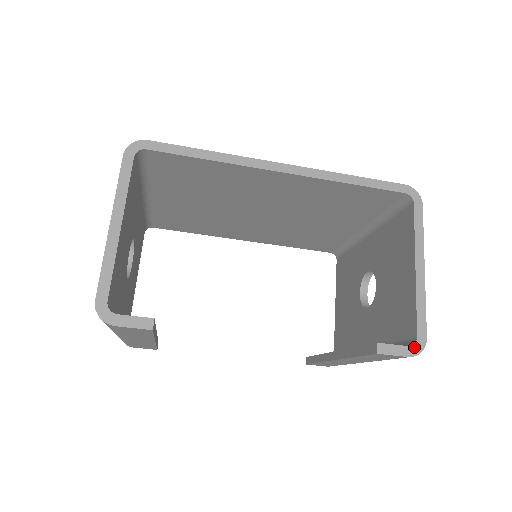
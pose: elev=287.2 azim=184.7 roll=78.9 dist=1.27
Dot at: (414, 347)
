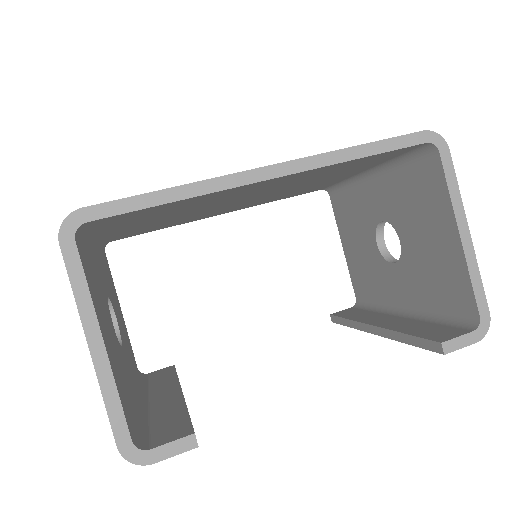
Dot at: (479, 329)
